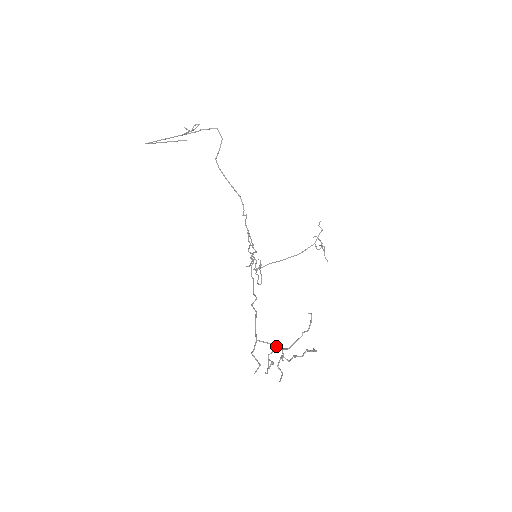
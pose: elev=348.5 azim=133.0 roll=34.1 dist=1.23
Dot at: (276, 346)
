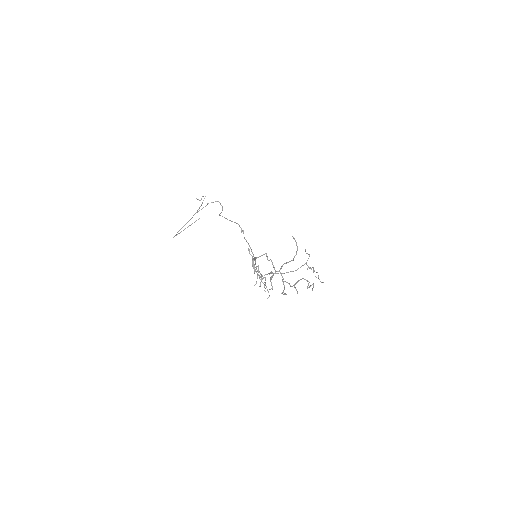
Dot at: (274, 269)
